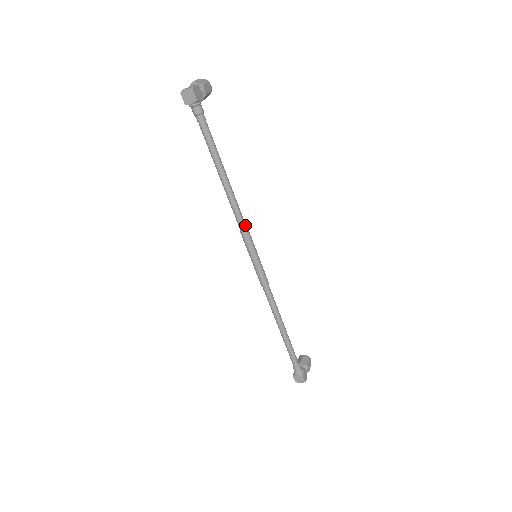
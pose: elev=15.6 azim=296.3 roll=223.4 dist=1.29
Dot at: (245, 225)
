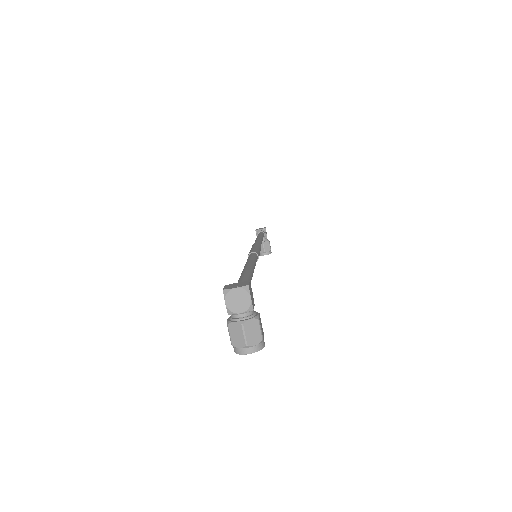
Dot at: occluded
